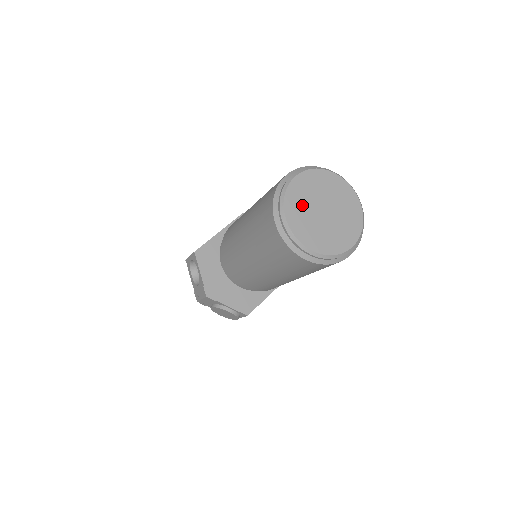
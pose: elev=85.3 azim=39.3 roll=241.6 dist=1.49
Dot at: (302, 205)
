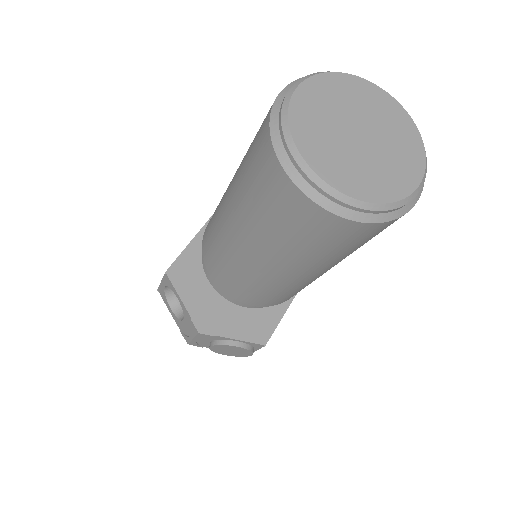
Dot at: (321, 130)
